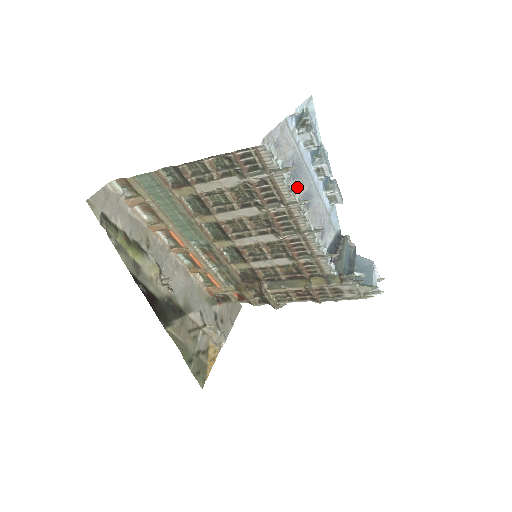
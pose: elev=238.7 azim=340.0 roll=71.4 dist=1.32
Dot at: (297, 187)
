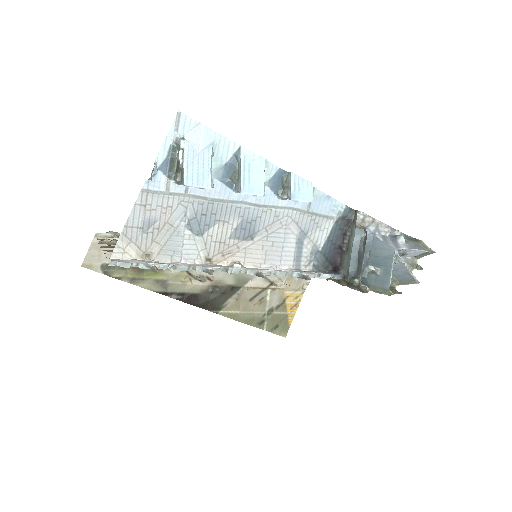
Dot at: (215, 235)
